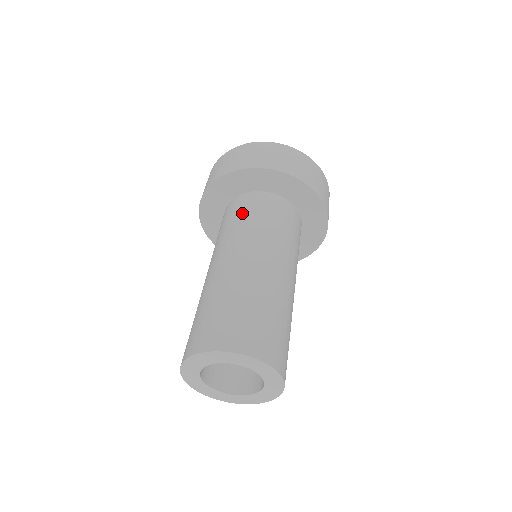
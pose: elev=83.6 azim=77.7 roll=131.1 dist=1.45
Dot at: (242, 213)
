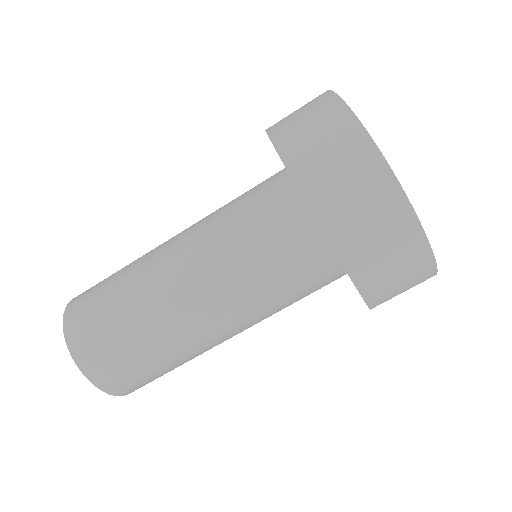
Dot at: (268, 244)
